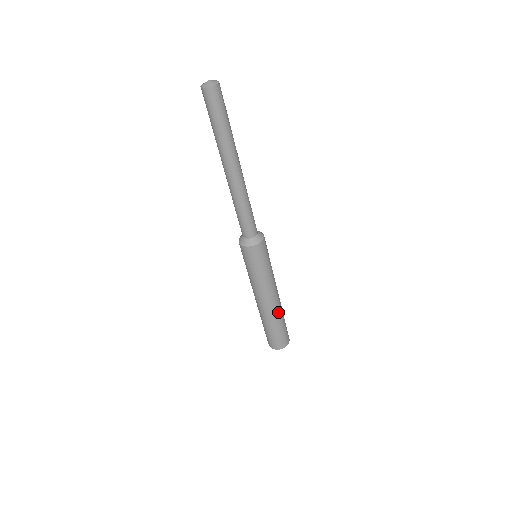
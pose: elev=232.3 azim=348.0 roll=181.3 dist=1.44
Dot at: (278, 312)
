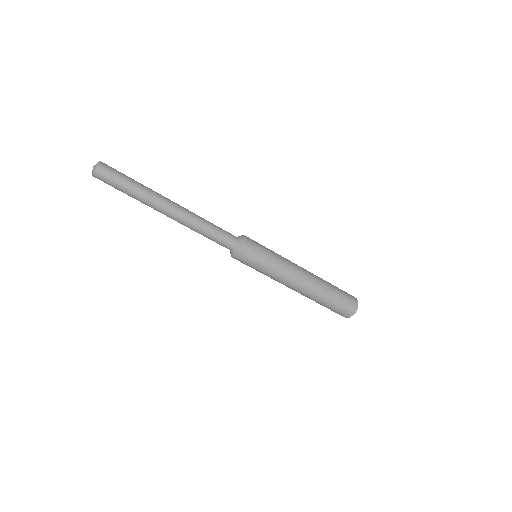
Dot at: (316, 290)
